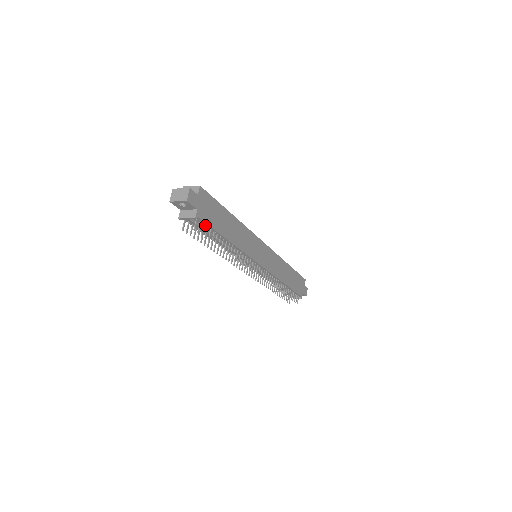
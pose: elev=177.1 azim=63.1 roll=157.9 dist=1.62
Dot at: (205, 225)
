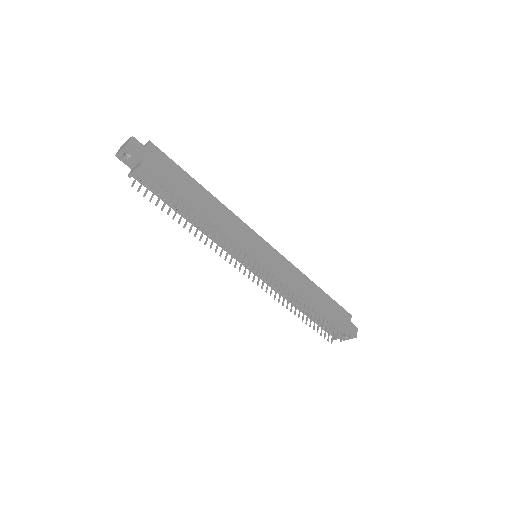
Dot at: (159, 183)
